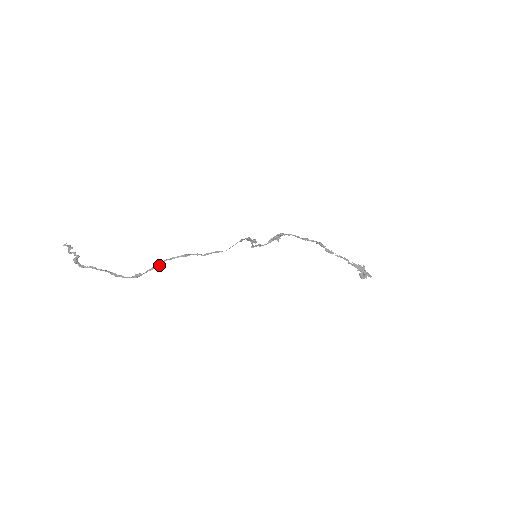
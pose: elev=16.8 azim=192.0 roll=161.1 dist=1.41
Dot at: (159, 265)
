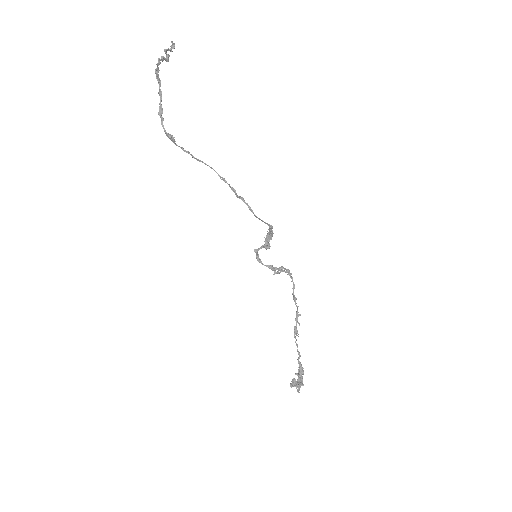
Dot at: occluded
